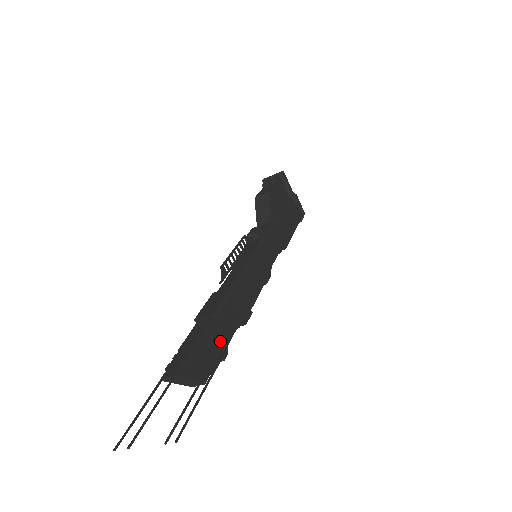
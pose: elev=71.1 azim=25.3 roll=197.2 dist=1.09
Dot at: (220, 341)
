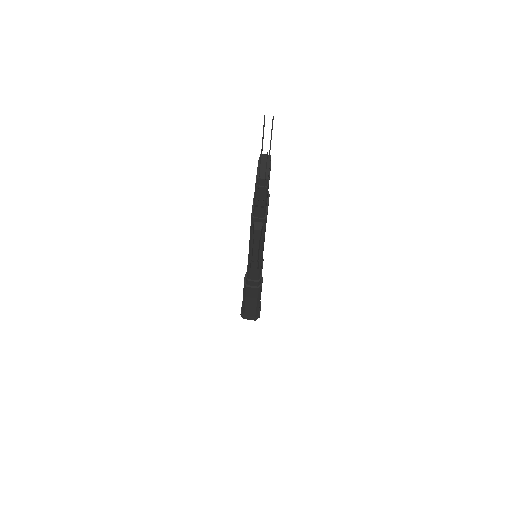
Dot at: (267, 196)
